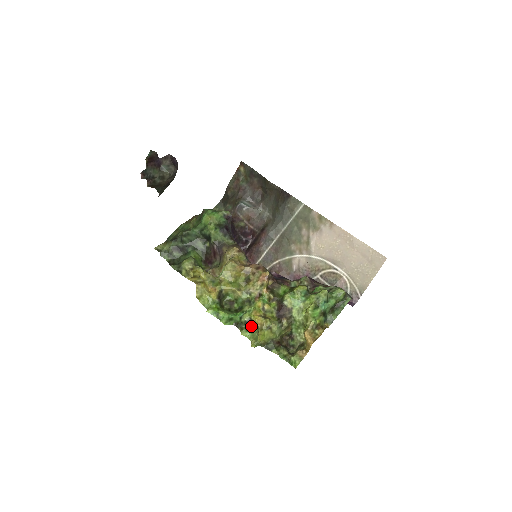
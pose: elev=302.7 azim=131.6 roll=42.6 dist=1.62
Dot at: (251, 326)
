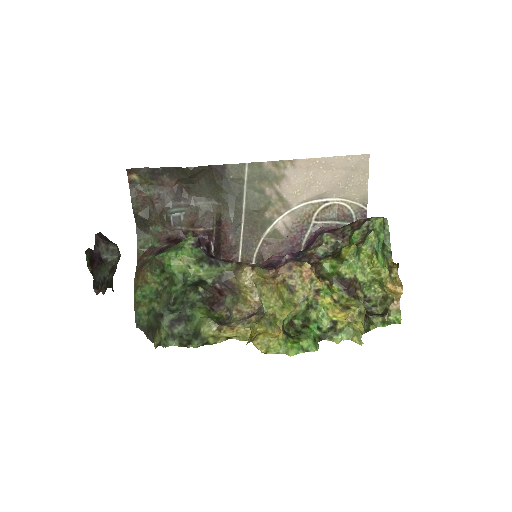
Dot at: (338, 327)
